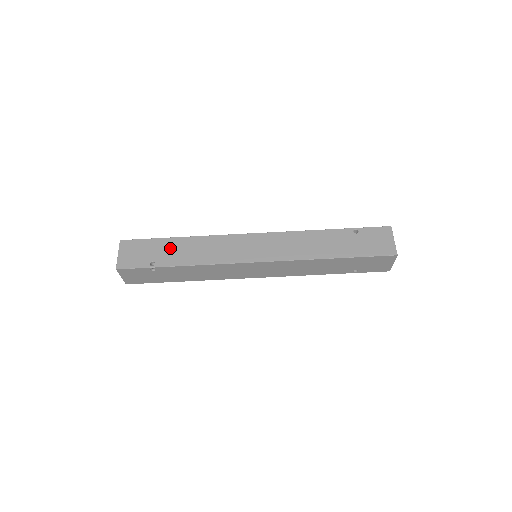
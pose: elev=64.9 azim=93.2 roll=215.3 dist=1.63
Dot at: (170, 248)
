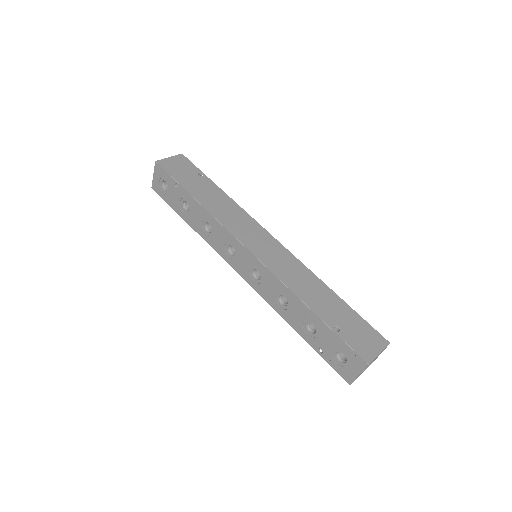
Dot at: occluded
